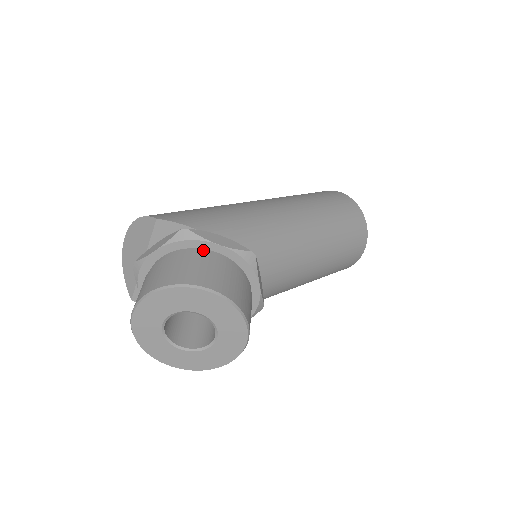
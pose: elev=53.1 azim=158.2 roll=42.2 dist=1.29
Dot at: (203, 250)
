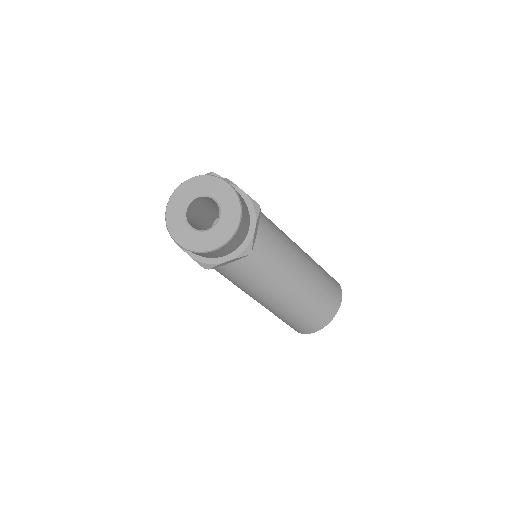
Dot at: occluded
